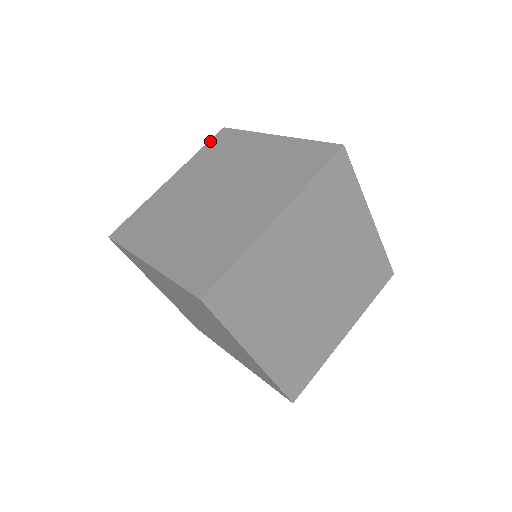
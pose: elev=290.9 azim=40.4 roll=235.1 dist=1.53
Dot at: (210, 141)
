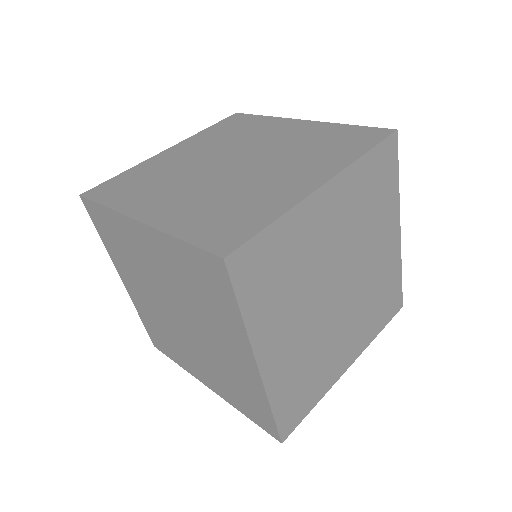
Dot at: (220, 122)
